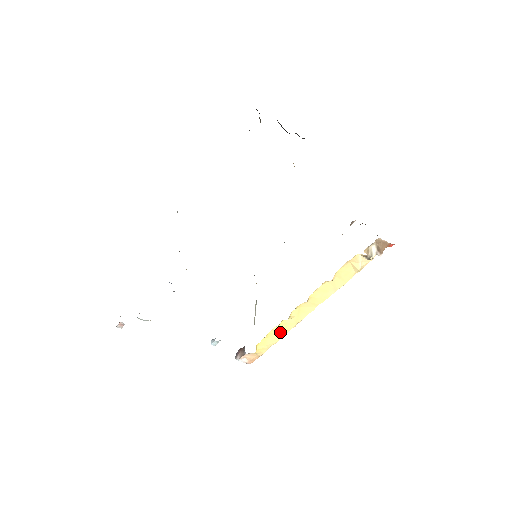
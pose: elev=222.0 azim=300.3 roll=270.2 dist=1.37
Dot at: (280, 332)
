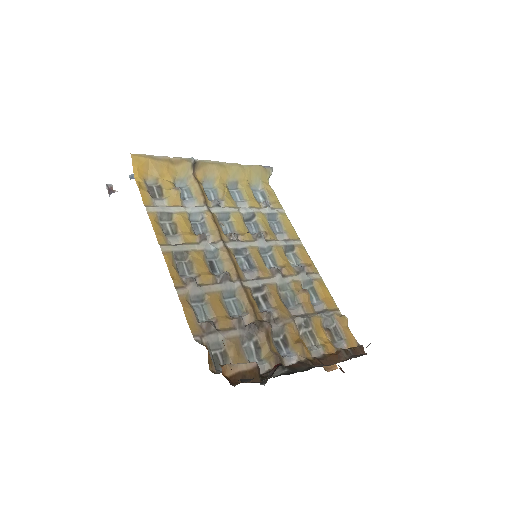
Dot at: occluded
